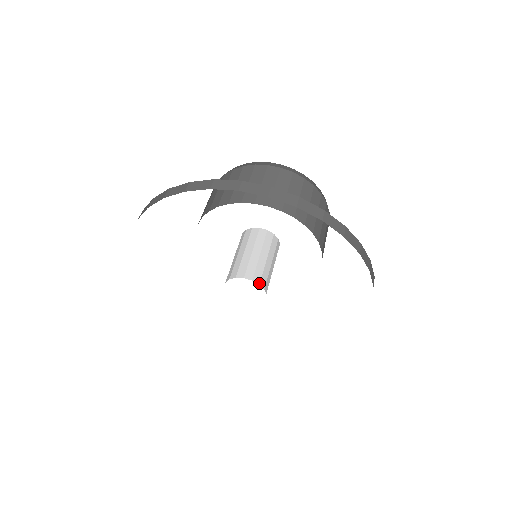
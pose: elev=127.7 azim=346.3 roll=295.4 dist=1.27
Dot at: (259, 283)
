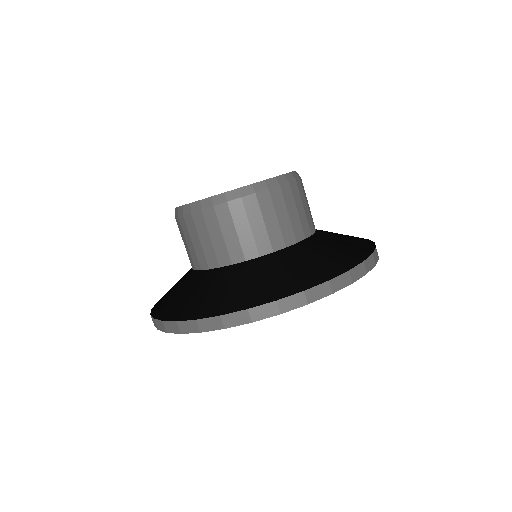
Dot at: occluded
